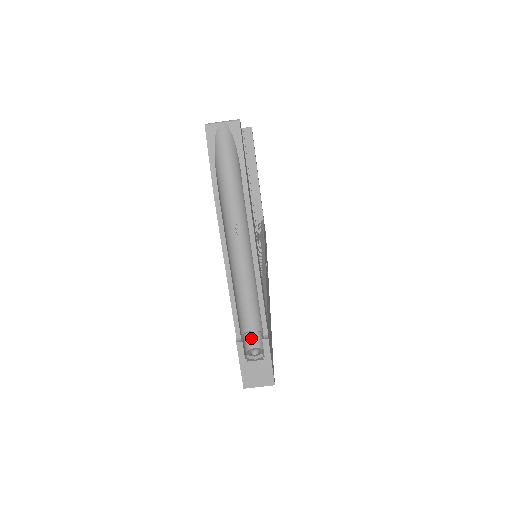
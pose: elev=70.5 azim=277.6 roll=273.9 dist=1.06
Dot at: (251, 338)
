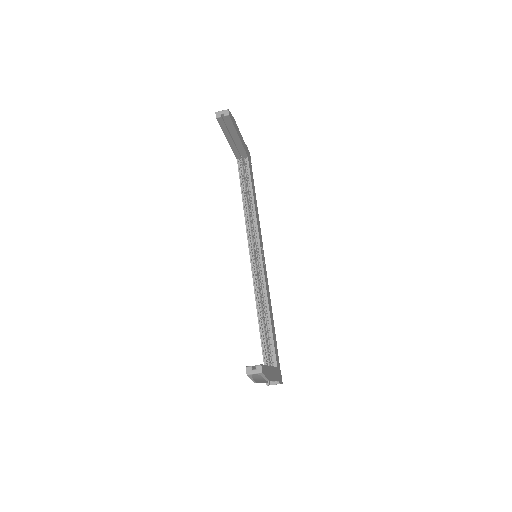
Dot at: occluded
